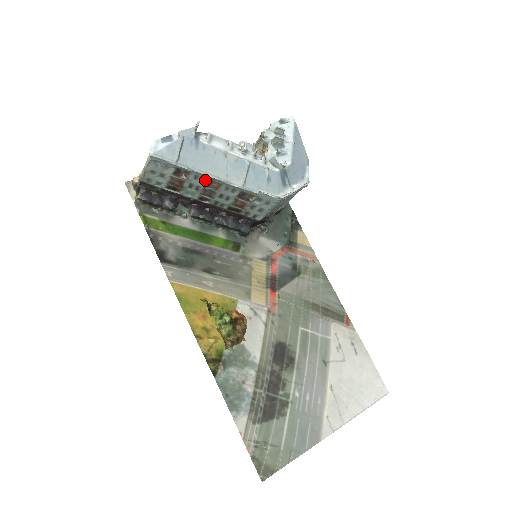
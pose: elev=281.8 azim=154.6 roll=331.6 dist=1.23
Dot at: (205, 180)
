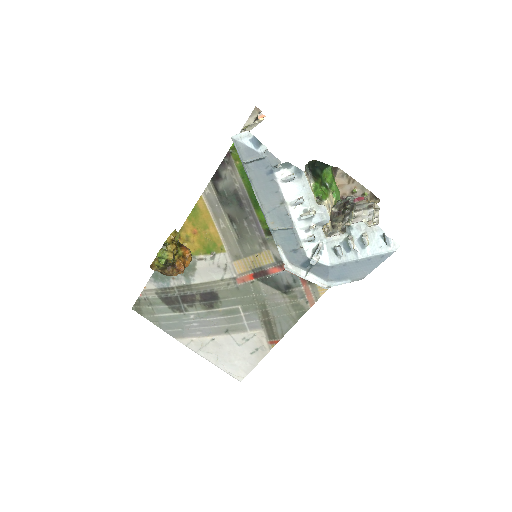
Dot at: occluded
